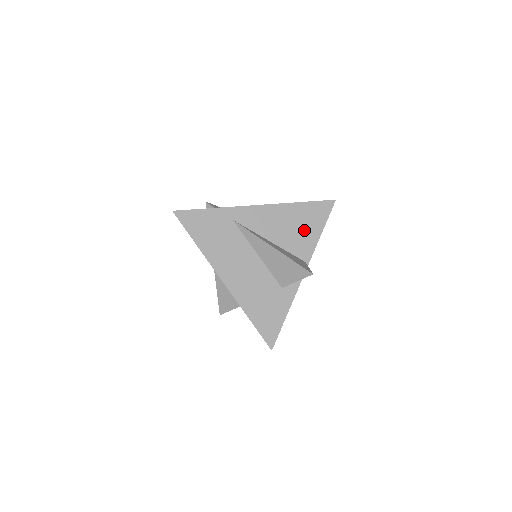
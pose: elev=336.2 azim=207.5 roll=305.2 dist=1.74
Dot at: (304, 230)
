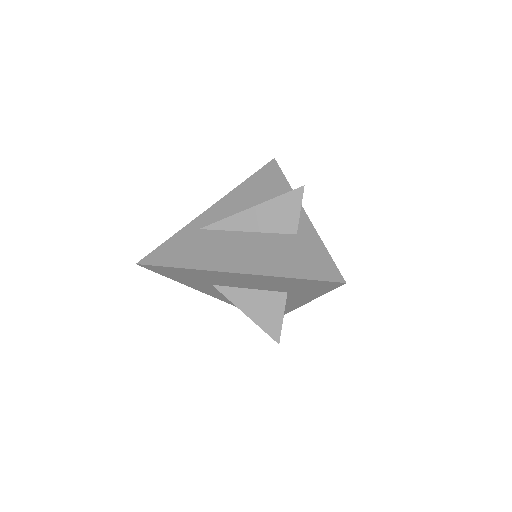
Dot at: (270, 190)
